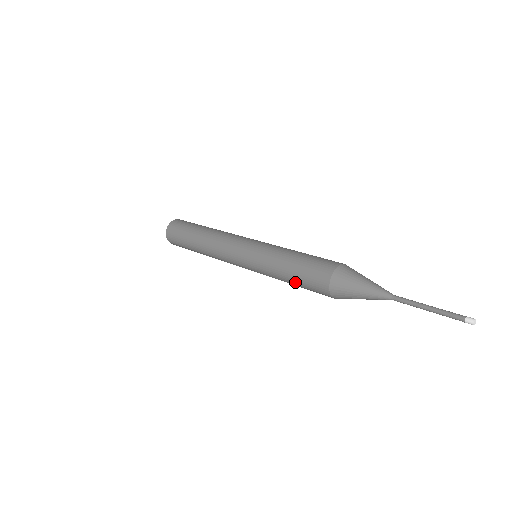
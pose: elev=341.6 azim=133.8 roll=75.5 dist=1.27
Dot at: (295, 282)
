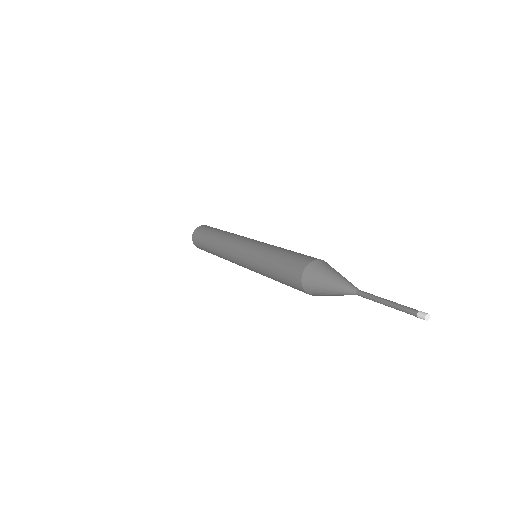
Dot at: (277, 264)
